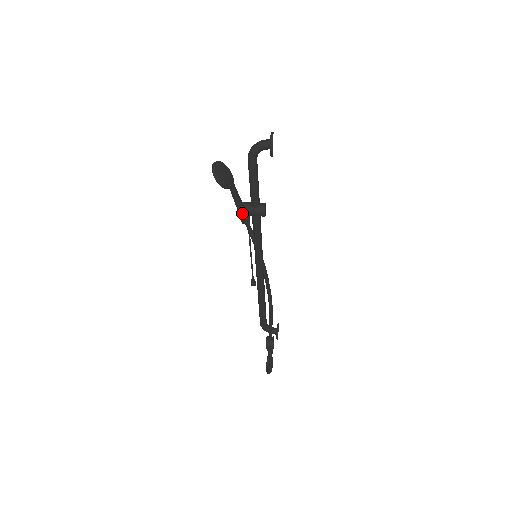
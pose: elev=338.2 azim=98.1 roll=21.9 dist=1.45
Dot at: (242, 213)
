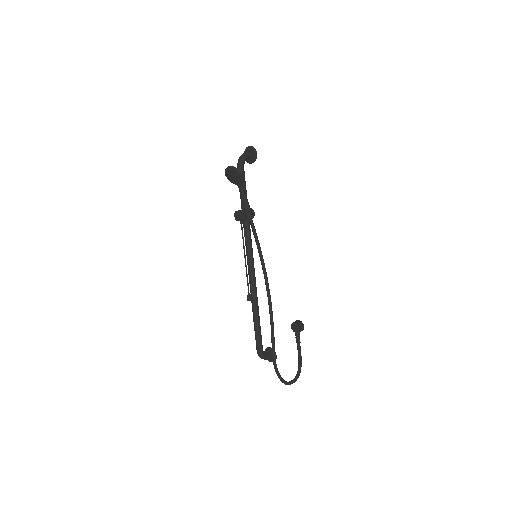
Dot at: (249, 208)
